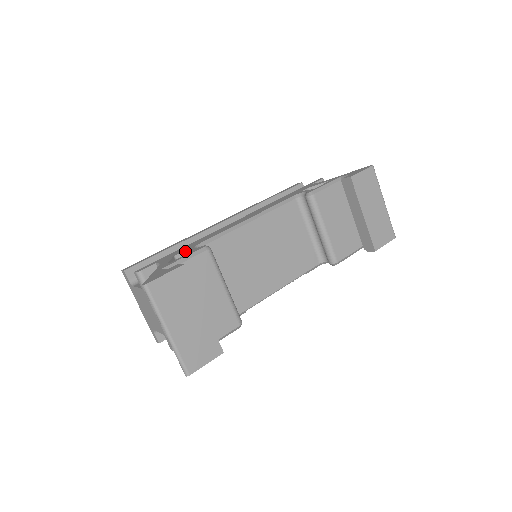
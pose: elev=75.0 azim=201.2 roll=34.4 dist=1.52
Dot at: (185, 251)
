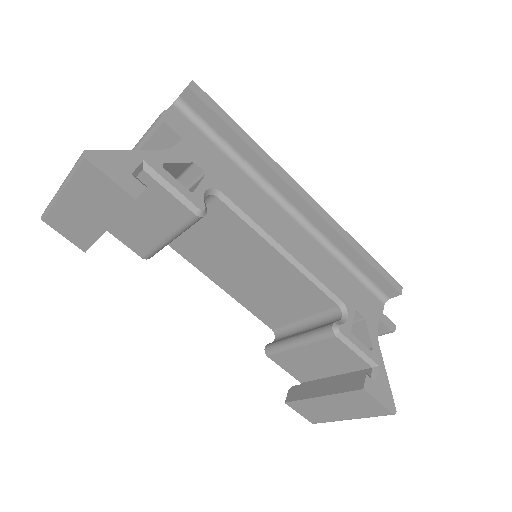
Dot at: (204, 177)
